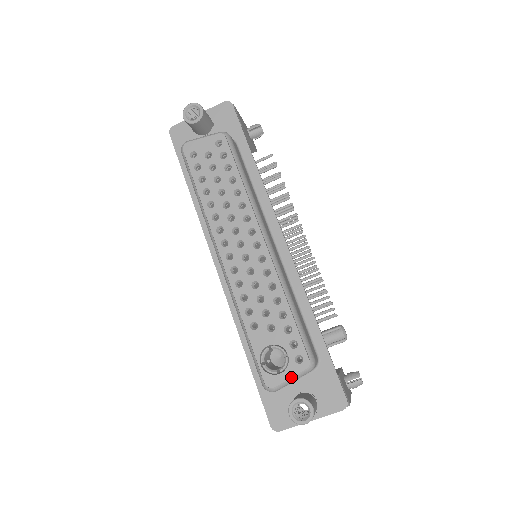
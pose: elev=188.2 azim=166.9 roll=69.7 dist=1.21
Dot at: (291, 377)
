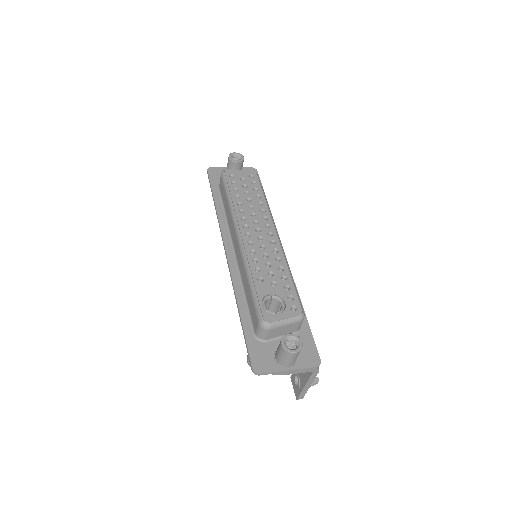
Dot at: (286, 318)
